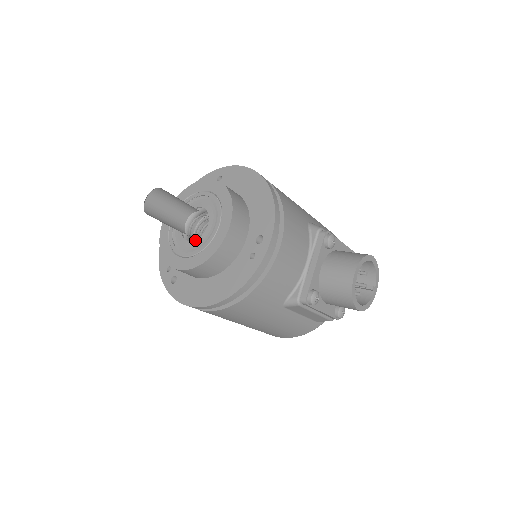
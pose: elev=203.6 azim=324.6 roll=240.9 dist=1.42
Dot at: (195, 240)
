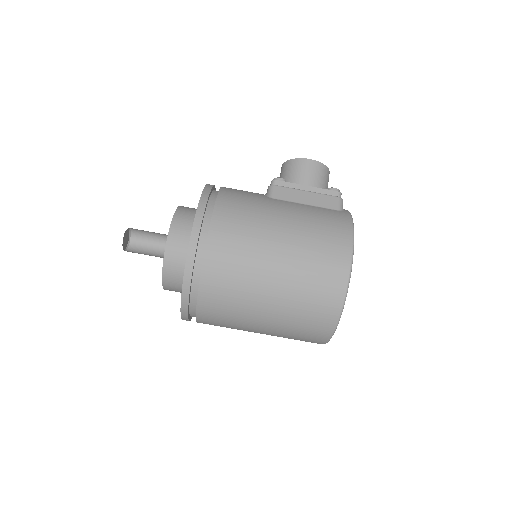
Dot at: occluded
